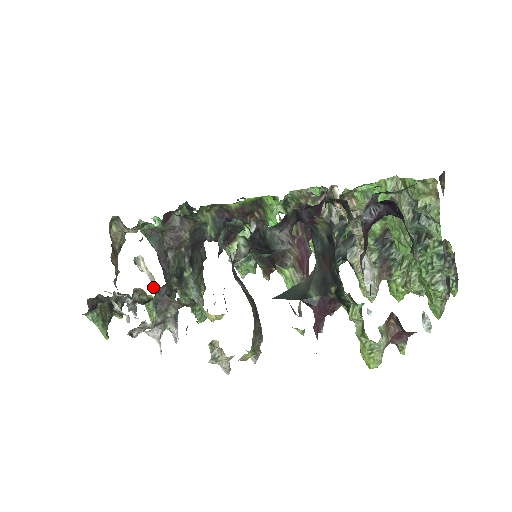
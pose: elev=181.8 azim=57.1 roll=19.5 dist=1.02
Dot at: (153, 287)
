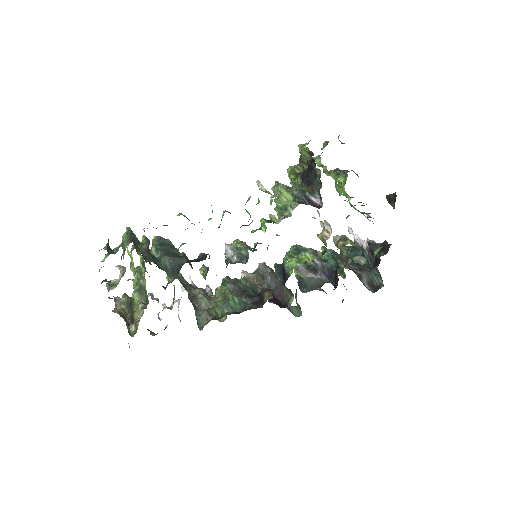
Dot at: occluded
